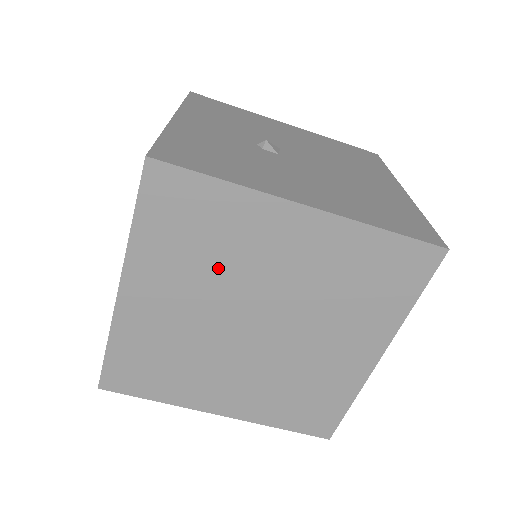
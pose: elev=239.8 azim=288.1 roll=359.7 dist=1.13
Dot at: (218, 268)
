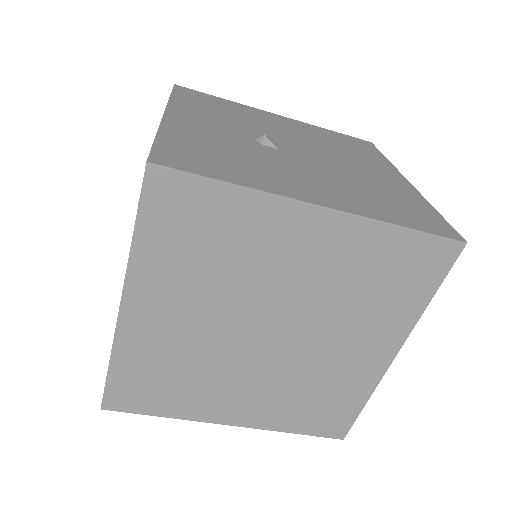
Dot at: (228, 276)
